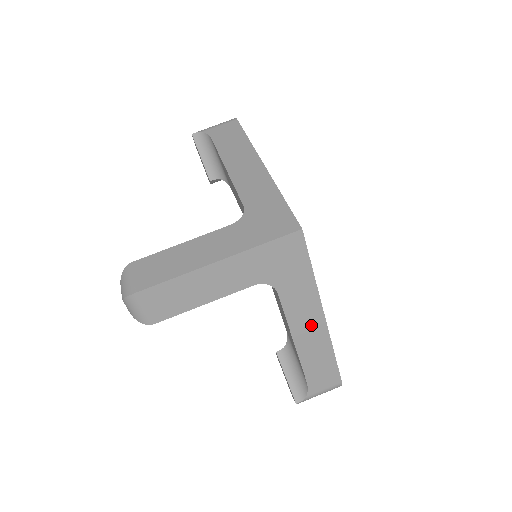
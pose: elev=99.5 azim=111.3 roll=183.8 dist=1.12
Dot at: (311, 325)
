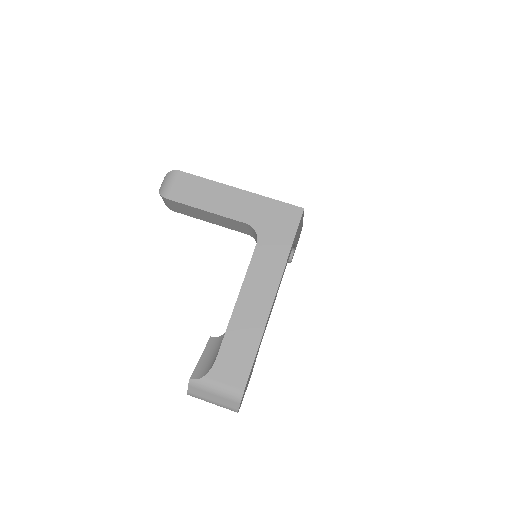
Dot at: (260, 295)
